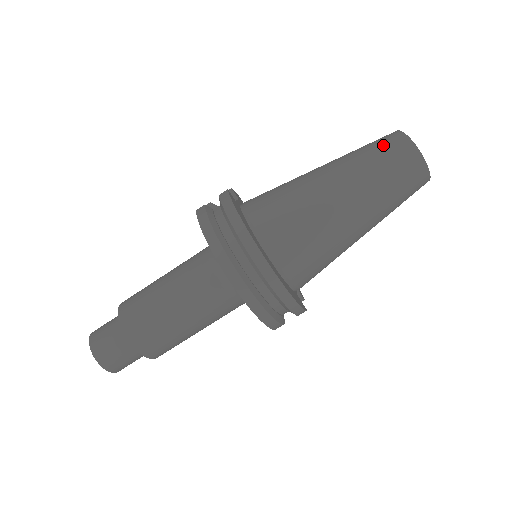
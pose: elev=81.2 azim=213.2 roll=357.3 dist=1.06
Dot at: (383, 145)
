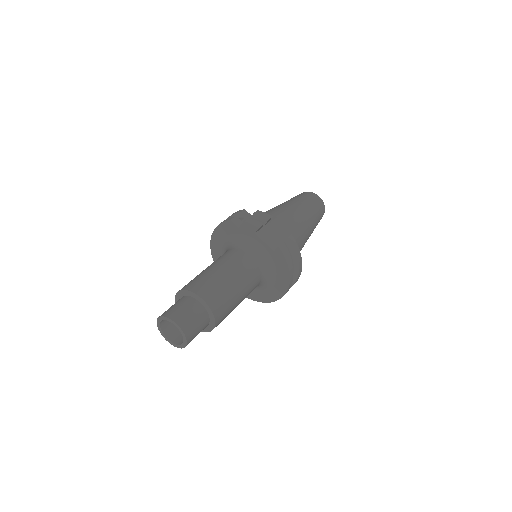
Dot at: (320, 210)
